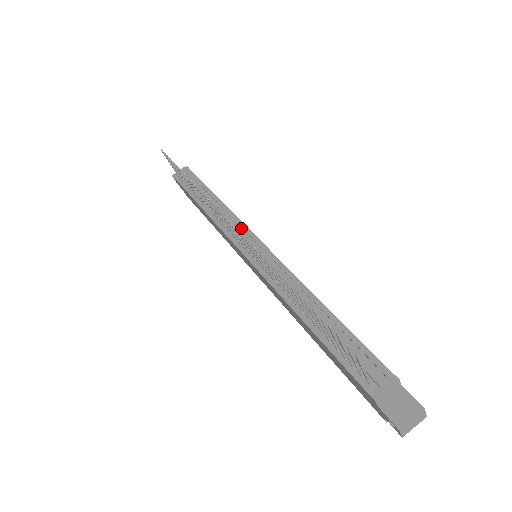
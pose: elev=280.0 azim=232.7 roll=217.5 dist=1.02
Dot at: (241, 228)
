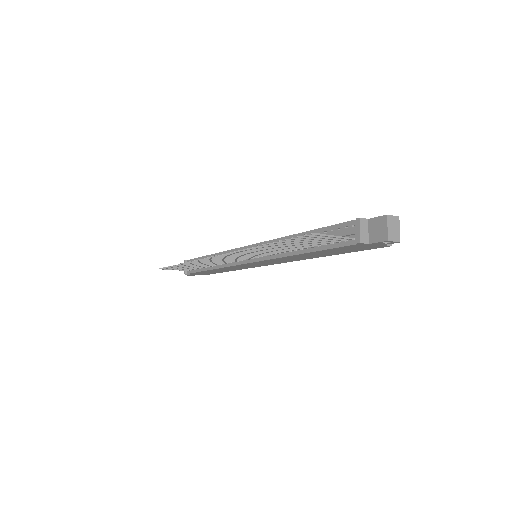
Dot at: occluded
